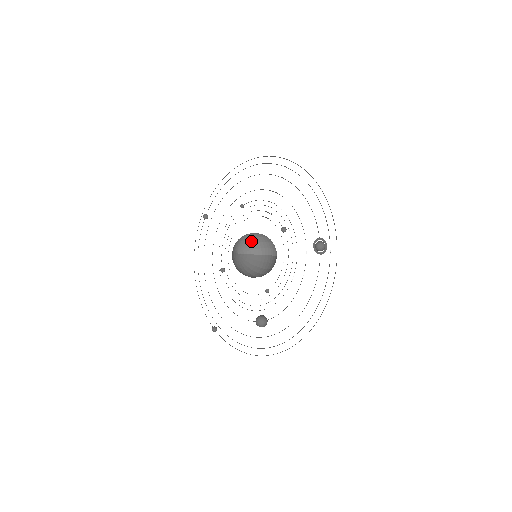
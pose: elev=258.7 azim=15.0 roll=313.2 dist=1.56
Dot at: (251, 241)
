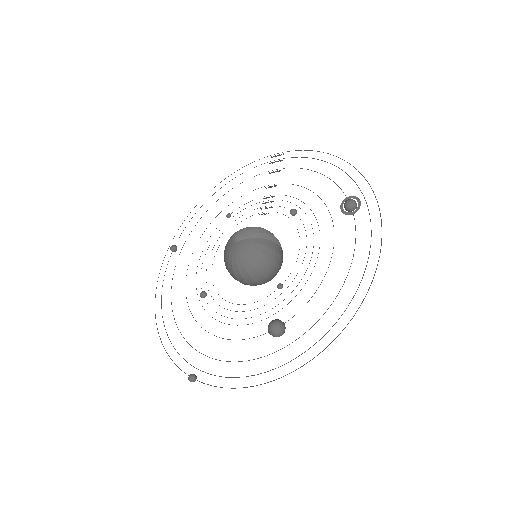
Dot at: (253, 227)
